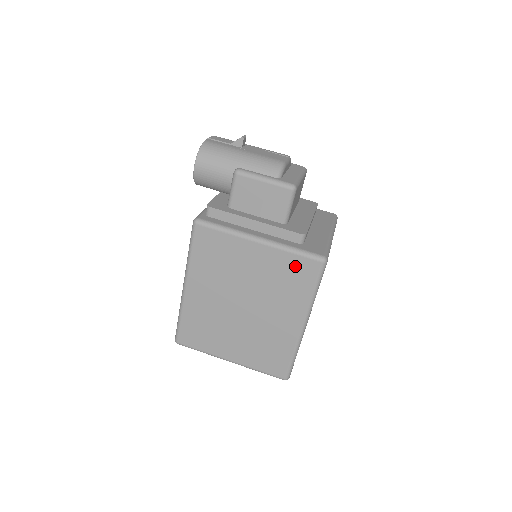
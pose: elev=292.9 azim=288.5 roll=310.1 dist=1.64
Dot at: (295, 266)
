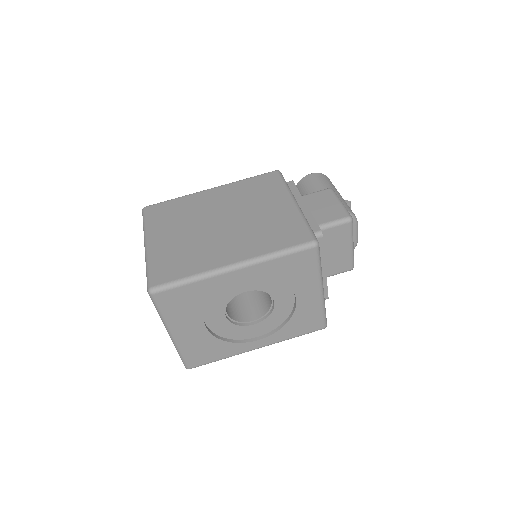
Dot at: (293, 229)
